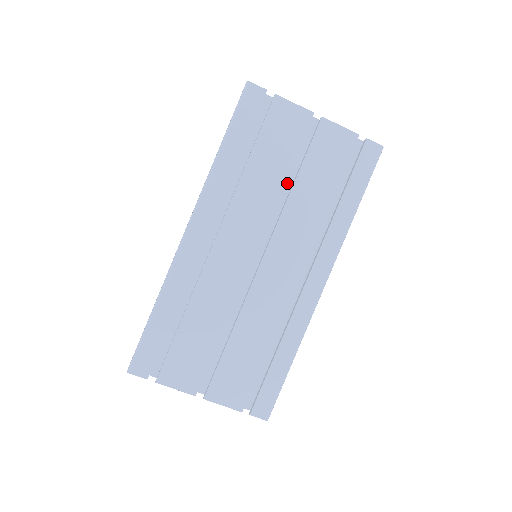
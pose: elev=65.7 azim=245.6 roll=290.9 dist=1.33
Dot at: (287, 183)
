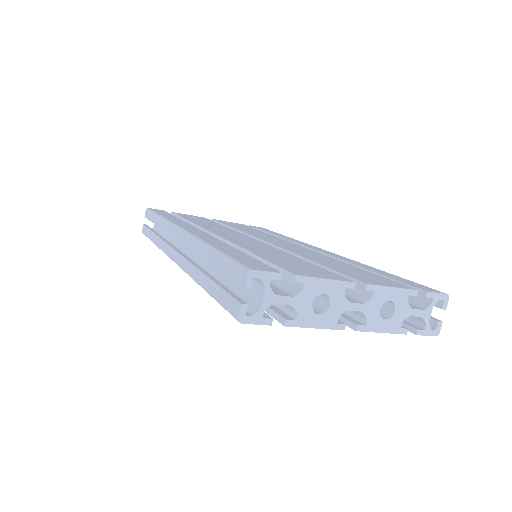
Dot at: occluded
